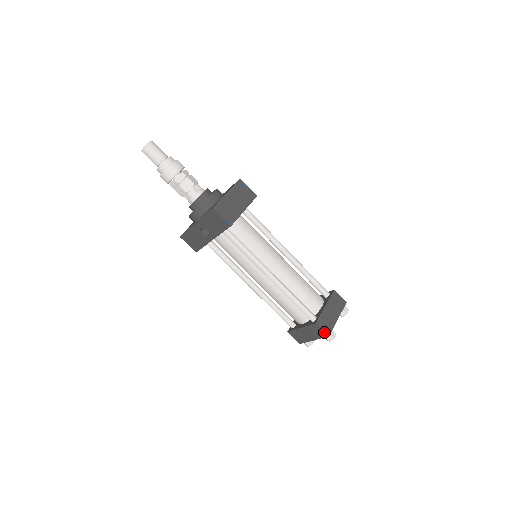
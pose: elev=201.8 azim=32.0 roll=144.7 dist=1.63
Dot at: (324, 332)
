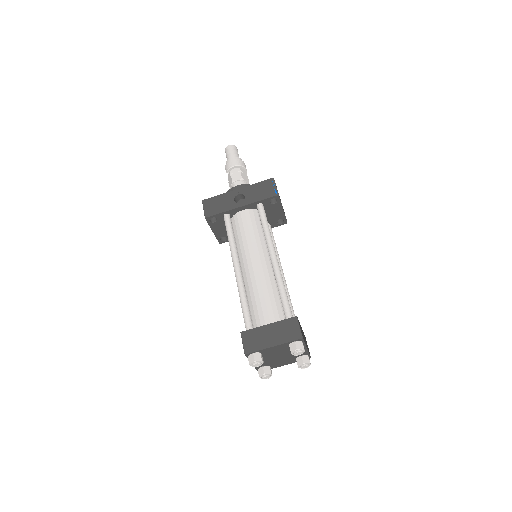
Dot at: (300, 331)
